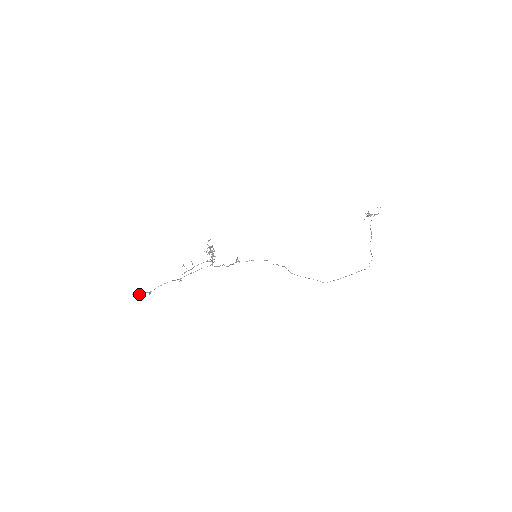
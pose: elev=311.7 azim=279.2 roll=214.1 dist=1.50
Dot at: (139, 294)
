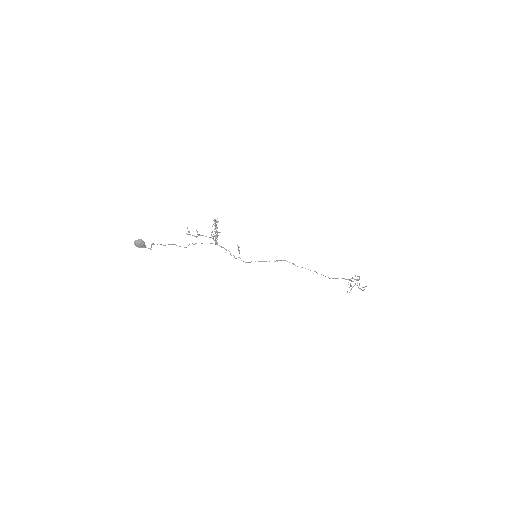
Dot at: occluded
